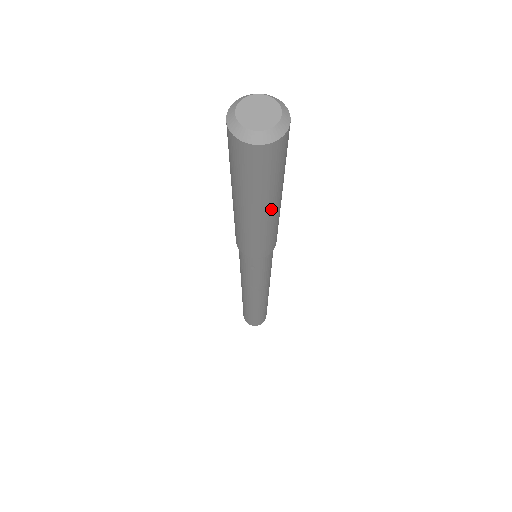
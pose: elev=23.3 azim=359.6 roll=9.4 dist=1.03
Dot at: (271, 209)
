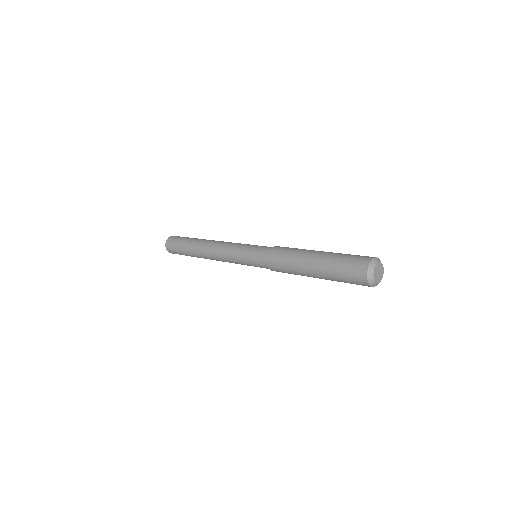
Dot at: occluded
